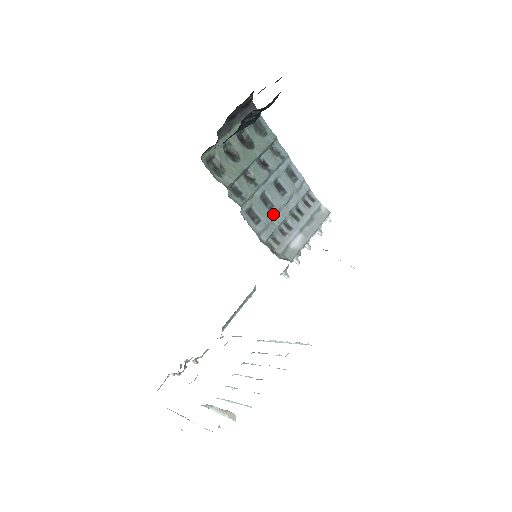
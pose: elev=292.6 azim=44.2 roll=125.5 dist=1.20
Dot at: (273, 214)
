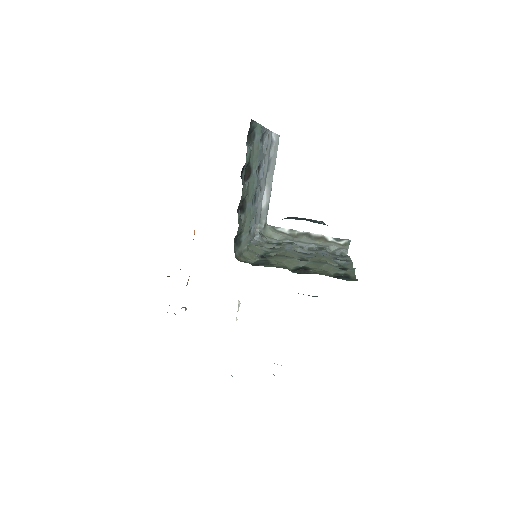
Dot at: (257, 203)
